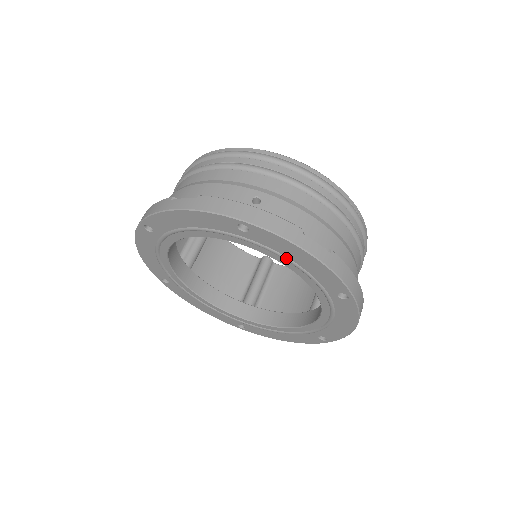
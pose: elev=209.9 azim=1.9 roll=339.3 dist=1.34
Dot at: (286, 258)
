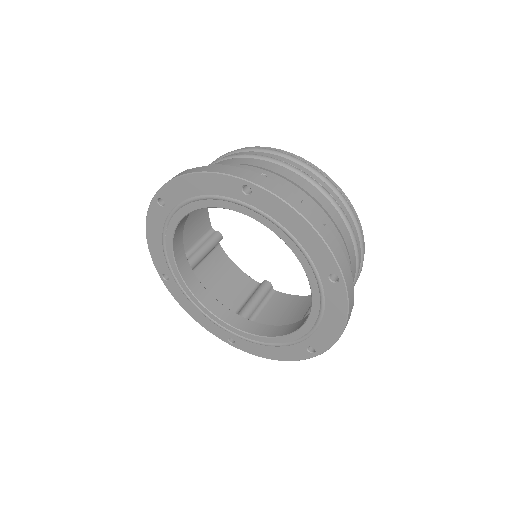
Dot at: (283, 227)
